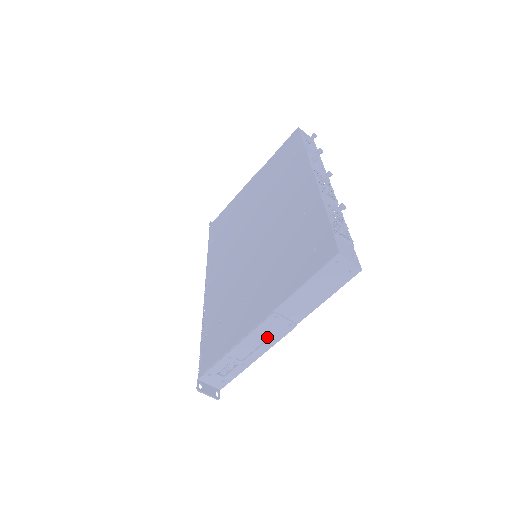
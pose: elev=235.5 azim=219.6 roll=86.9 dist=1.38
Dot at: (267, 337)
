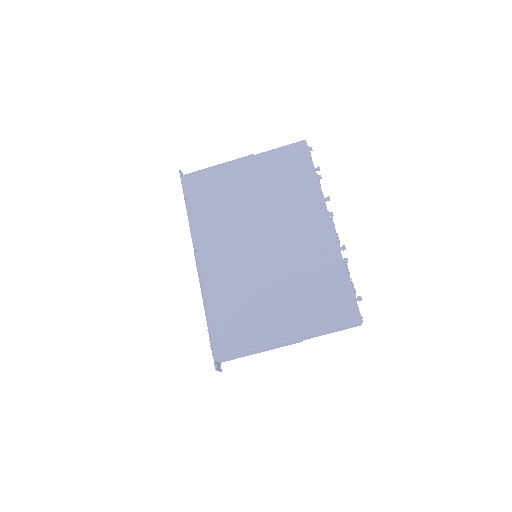
Dot at: (282, 345)
